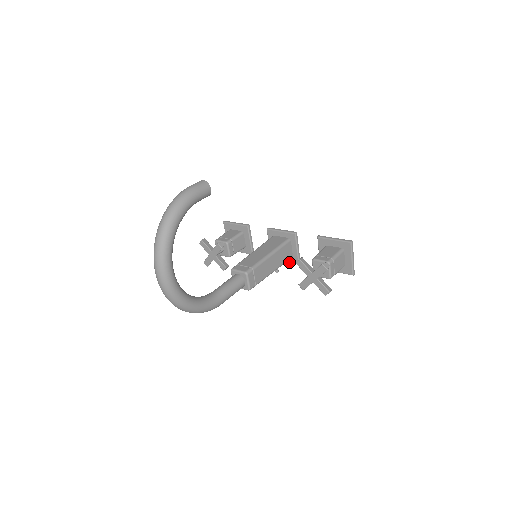
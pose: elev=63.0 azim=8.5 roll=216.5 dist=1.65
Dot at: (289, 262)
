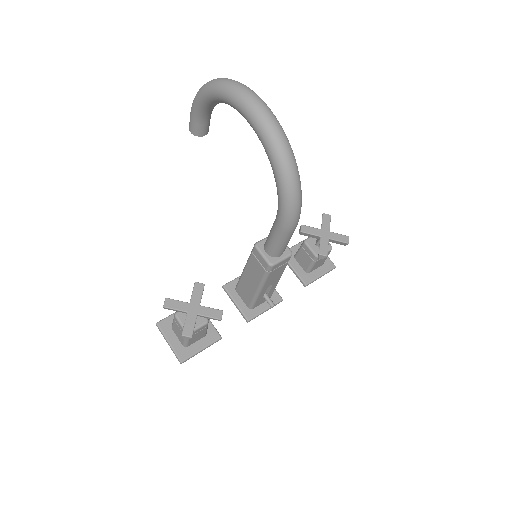
Dot at: occluded
